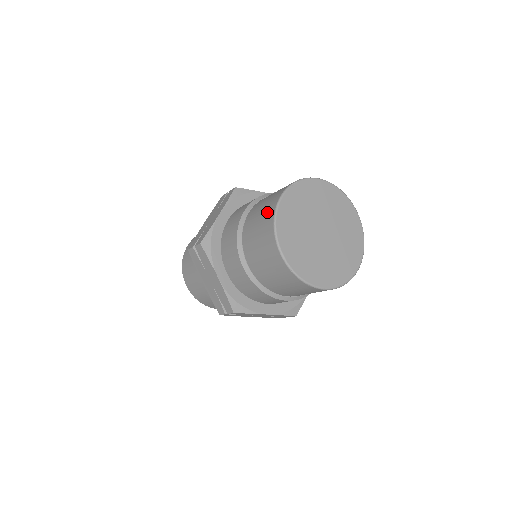
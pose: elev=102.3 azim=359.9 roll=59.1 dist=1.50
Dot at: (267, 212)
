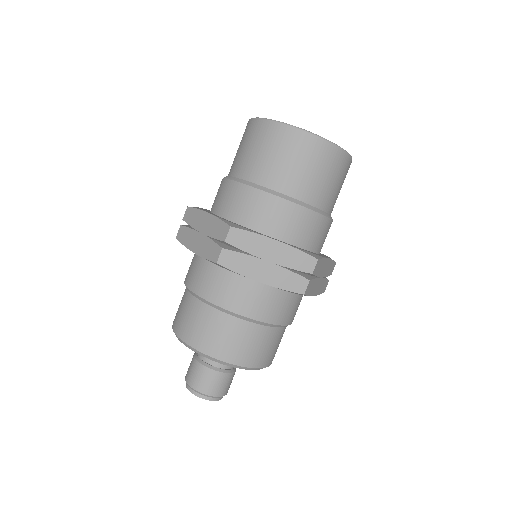
Dot at: (263, 134)
